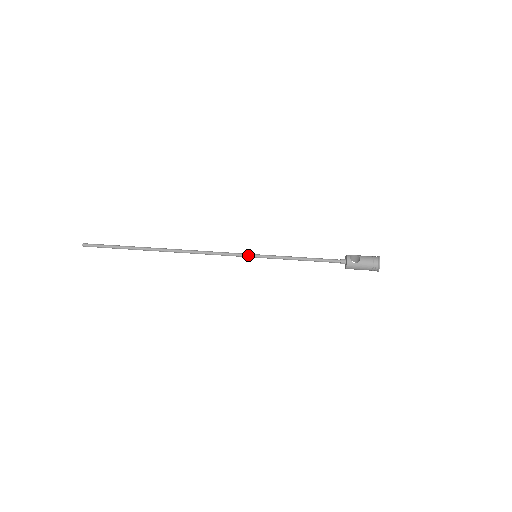
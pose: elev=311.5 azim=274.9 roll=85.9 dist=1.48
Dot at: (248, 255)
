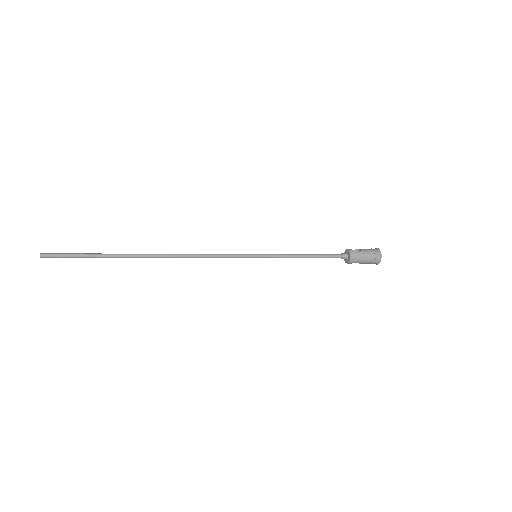
Dot at: (248, 254)
